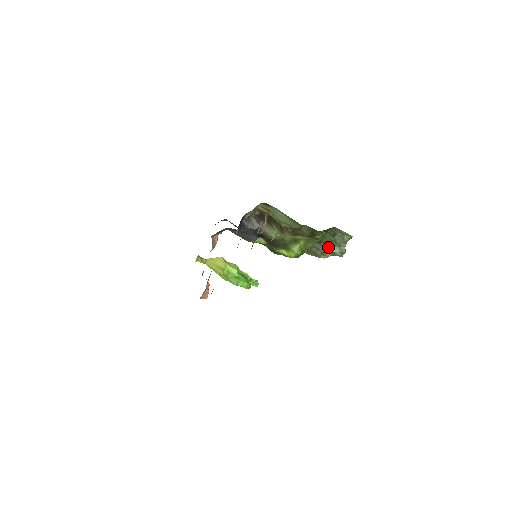
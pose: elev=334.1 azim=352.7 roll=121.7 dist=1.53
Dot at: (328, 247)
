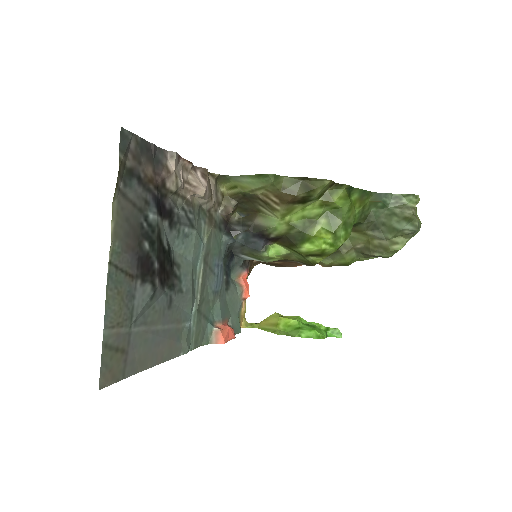
Dot at: (391, 228)
